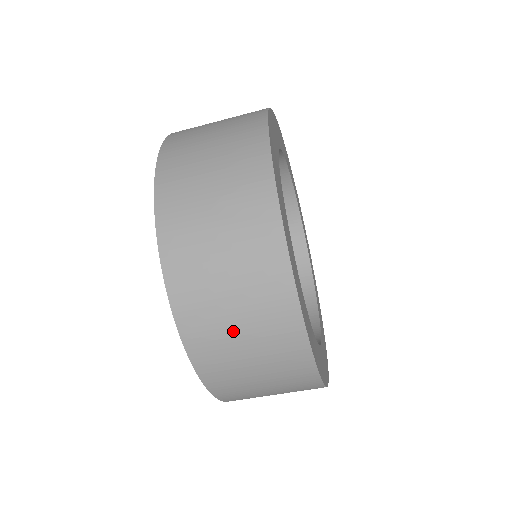
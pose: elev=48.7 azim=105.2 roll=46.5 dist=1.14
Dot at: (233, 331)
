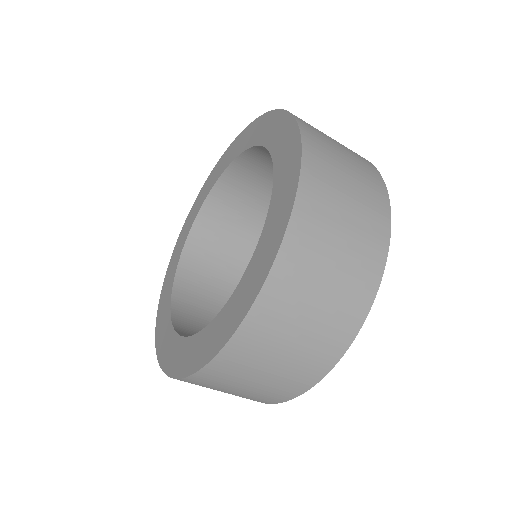
Dot at: (277, 353)
